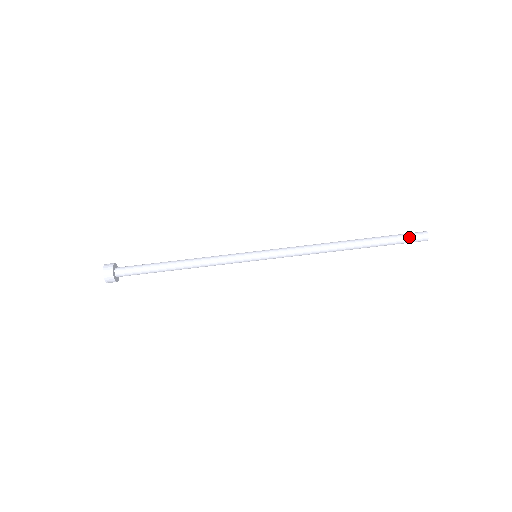
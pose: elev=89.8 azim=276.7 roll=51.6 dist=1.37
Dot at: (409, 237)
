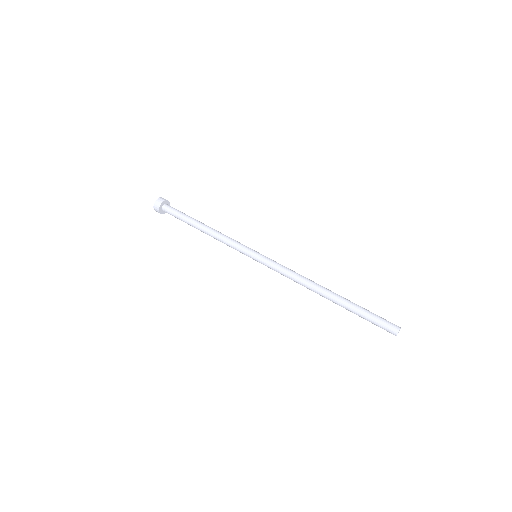
Dot at: (381, 320)
